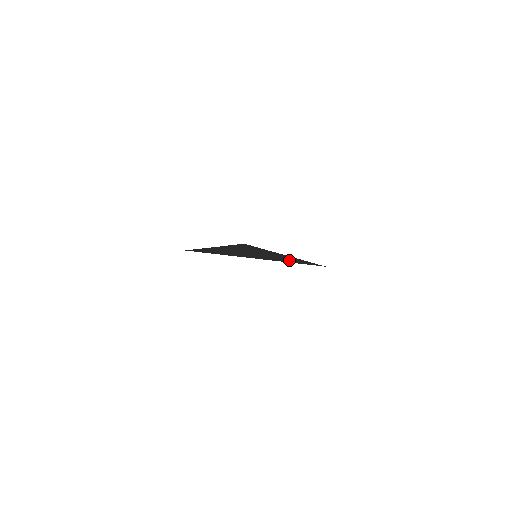
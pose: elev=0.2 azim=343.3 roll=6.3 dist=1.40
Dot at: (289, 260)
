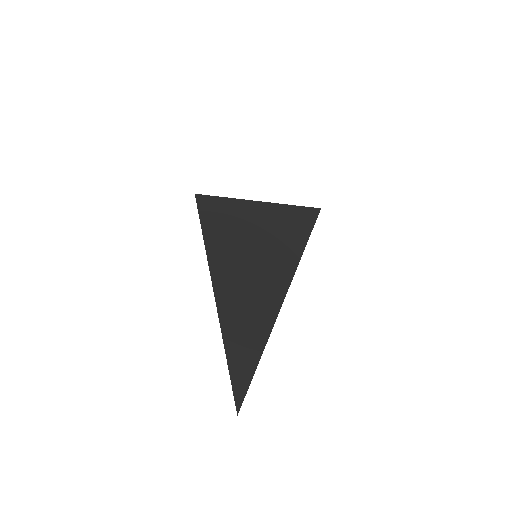
Dot at: (285, 246)
